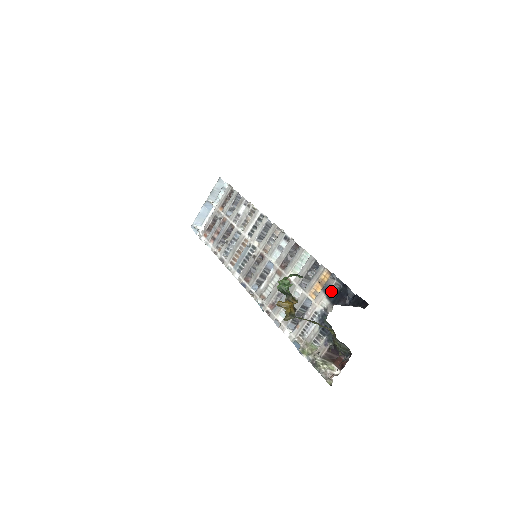
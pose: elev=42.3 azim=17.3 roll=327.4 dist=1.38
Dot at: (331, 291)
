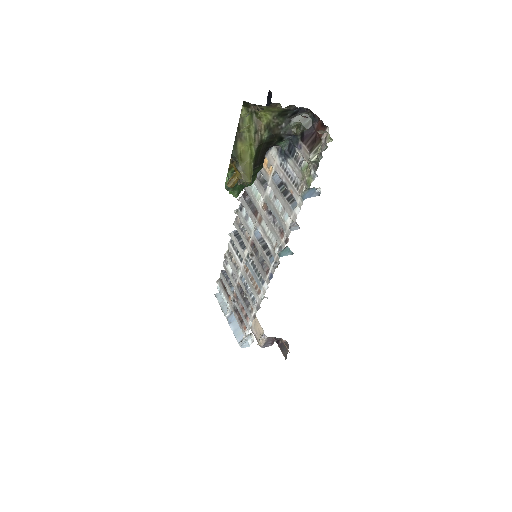
Dot at: occluded
